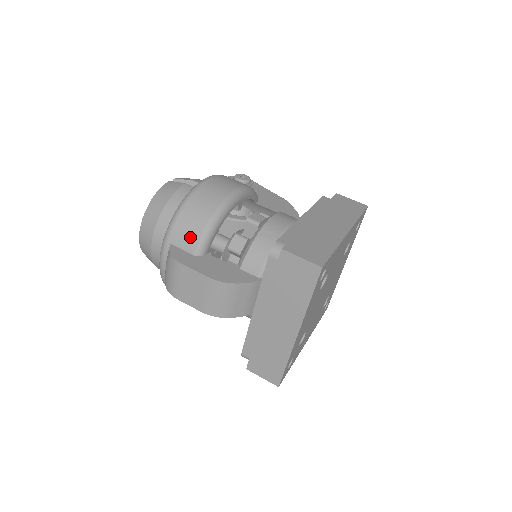
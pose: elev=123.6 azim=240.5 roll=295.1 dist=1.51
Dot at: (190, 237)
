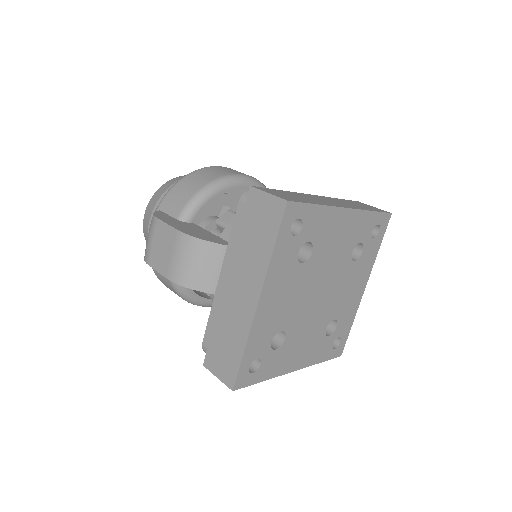
Dot at: (179, 202)
